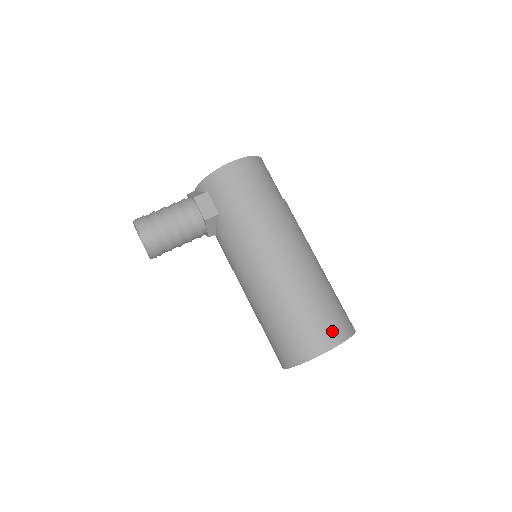
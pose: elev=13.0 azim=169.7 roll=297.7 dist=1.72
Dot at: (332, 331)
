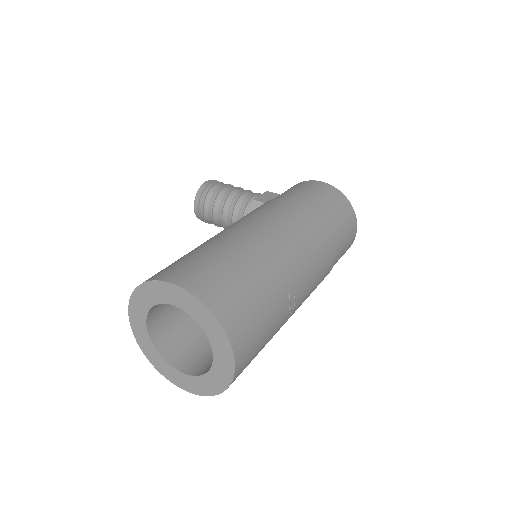
Dot at: (202, 279)
